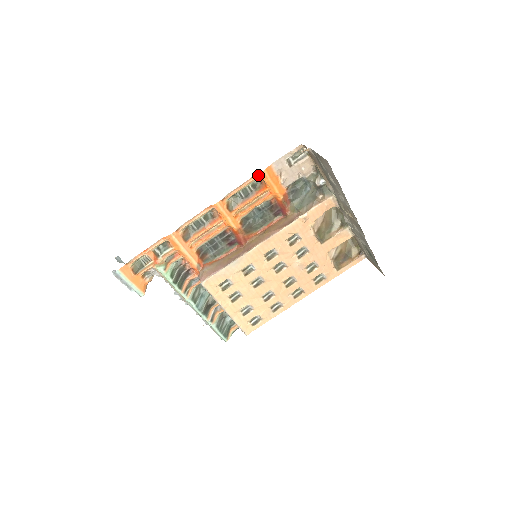
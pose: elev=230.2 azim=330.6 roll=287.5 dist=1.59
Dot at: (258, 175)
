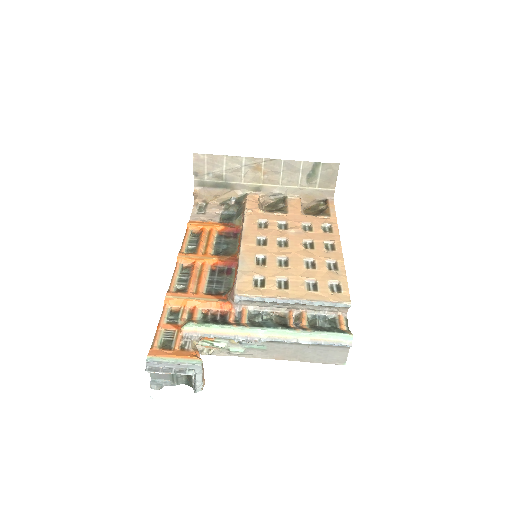
Dot at: (188, 229)
